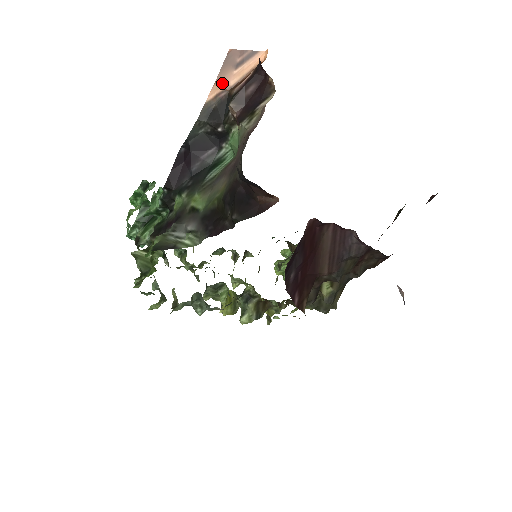
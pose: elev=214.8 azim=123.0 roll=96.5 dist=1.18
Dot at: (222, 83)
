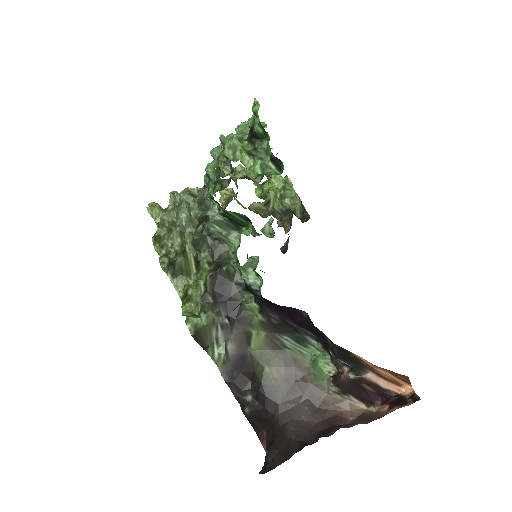
Dot at: (374, 366)
